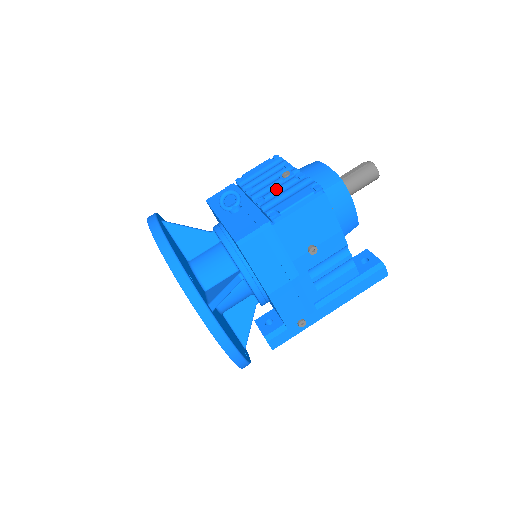
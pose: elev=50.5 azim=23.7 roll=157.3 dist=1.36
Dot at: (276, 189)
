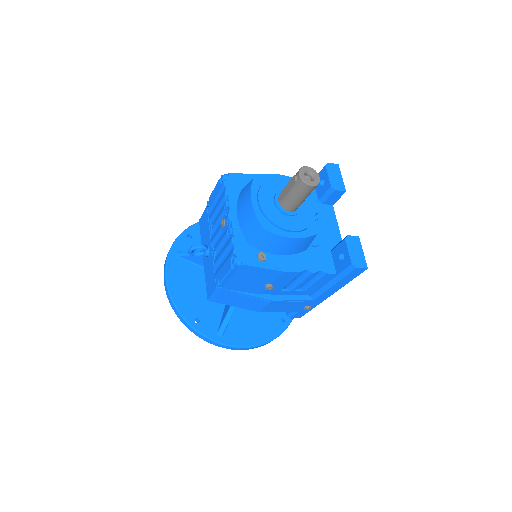
Dot at: (219, 243)
